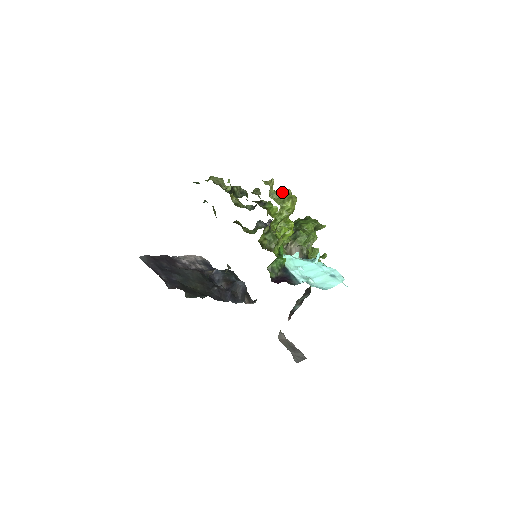
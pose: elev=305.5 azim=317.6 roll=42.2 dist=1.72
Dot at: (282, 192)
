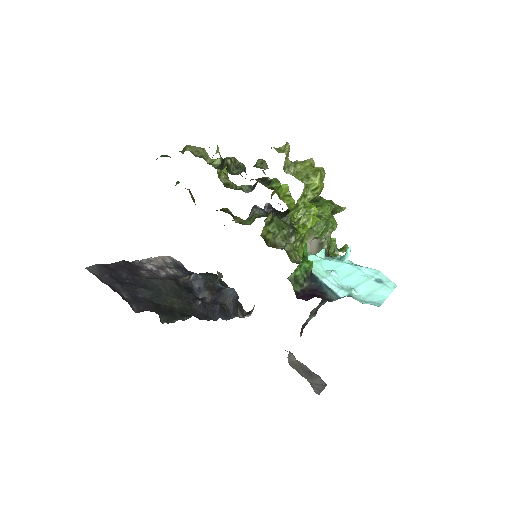
Dot at: (301, 163)
